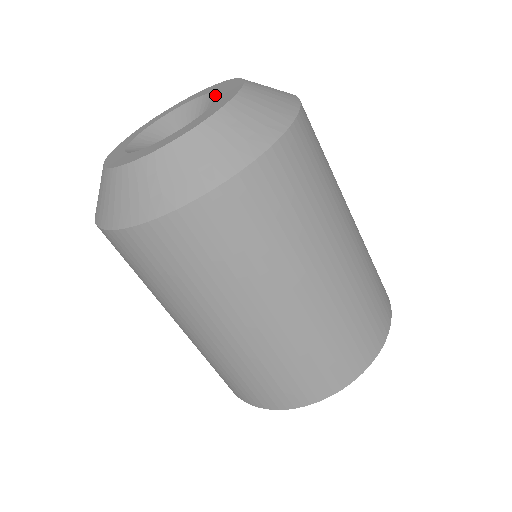
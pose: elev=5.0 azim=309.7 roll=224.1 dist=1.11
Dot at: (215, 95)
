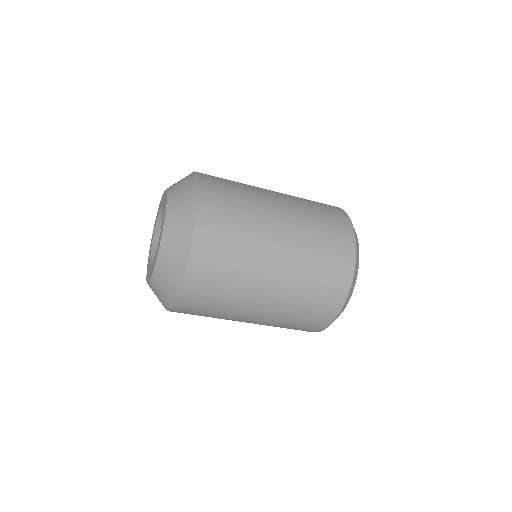
Dot at: occluded
